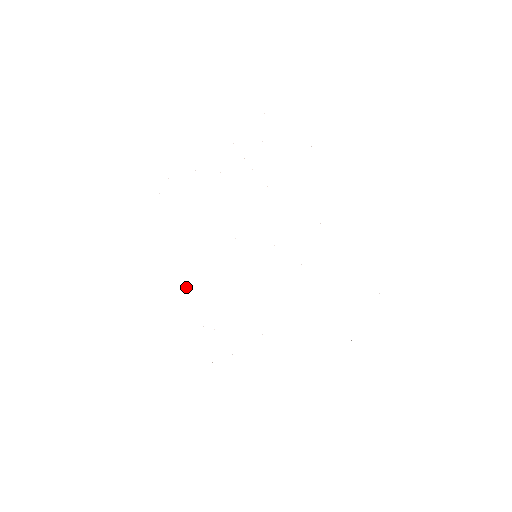
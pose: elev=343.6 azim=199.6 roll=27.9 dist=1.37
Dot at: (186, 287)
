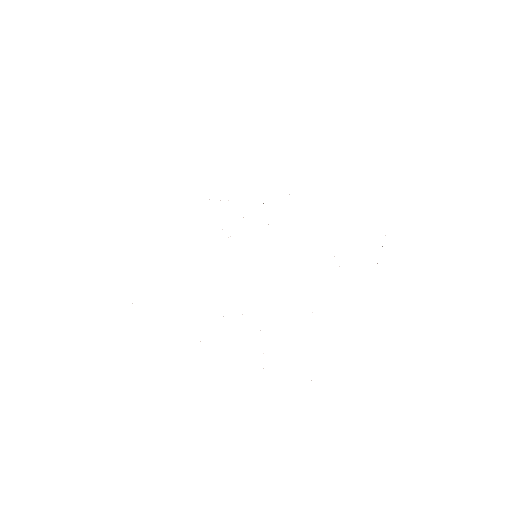
Dot at: occluded
